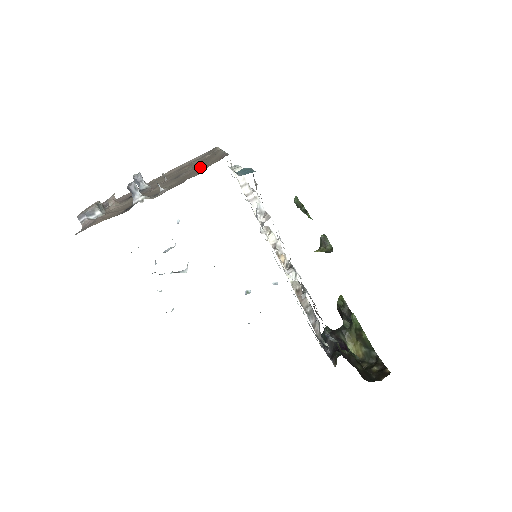
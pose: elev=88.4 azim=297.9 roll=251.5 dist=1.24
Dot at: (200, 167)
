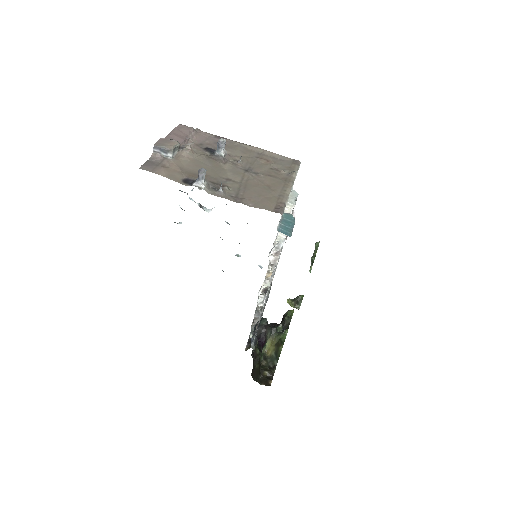
Dot at: (264, 189)
